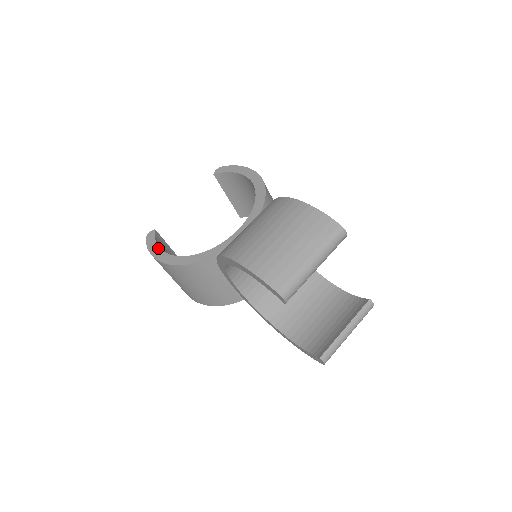
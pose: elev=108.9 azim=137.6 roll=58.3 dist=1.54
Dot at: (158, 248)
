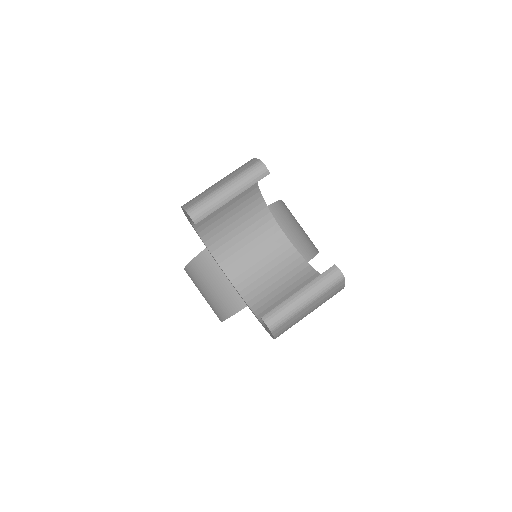
Dot at: occluded
